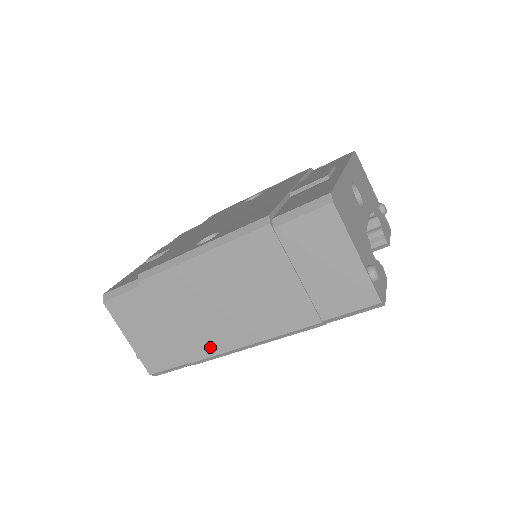
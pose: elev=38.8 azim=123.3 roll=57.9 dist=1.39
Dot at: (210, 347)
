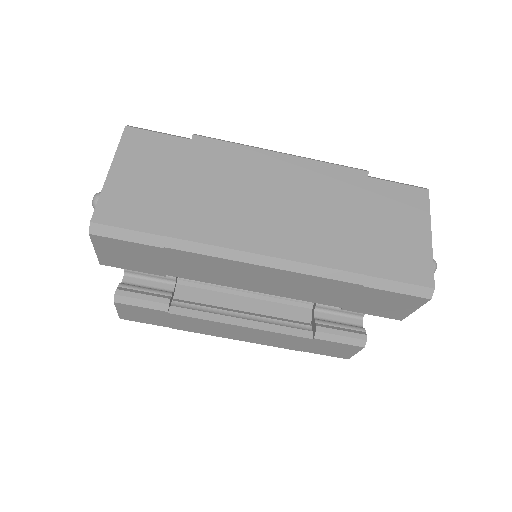
Dot at: (214, 233)
